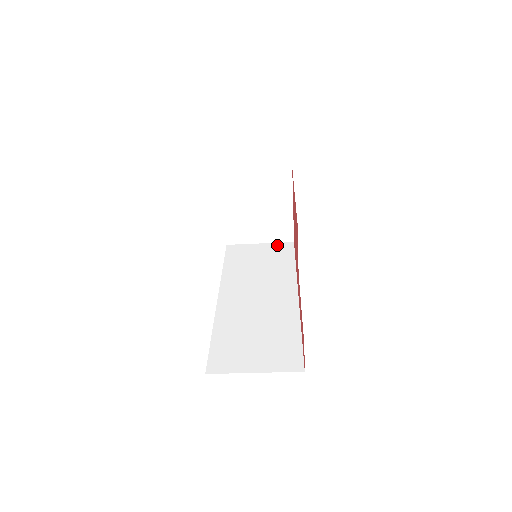
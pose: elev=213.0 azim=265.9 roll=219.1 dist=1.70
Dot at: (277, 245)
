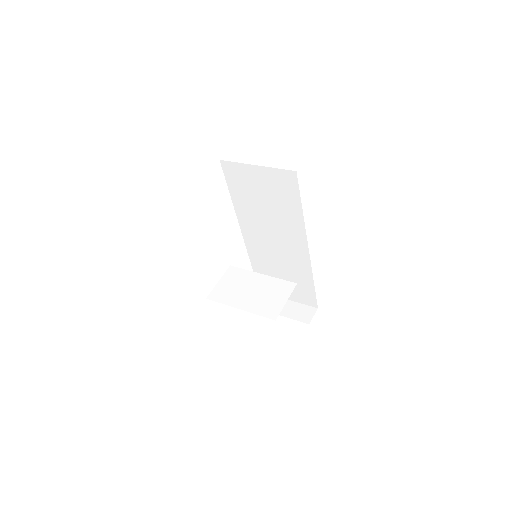
Dot at: (277, 174)
